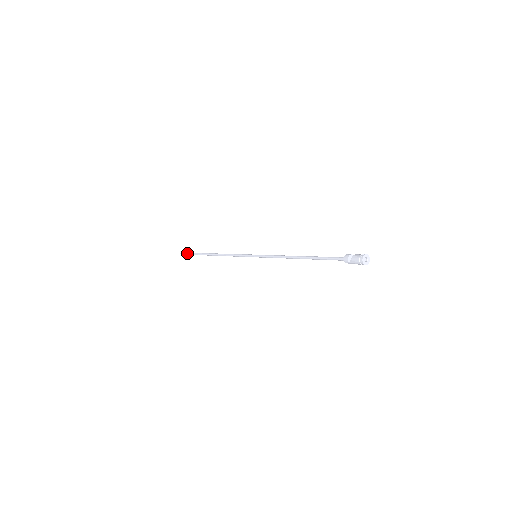
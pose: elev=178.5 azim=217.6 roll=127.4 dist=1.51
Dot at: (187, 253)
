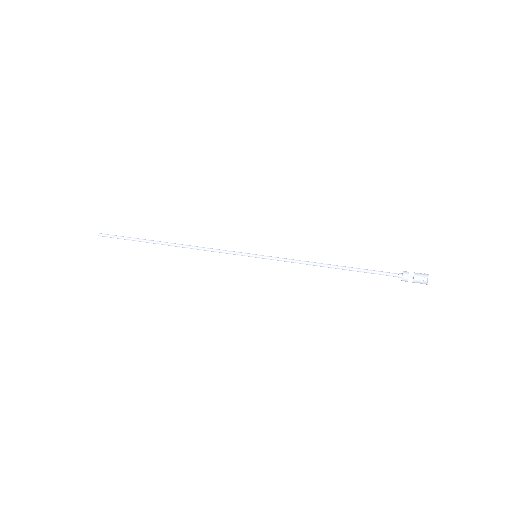
Dot at: (114, 237)
